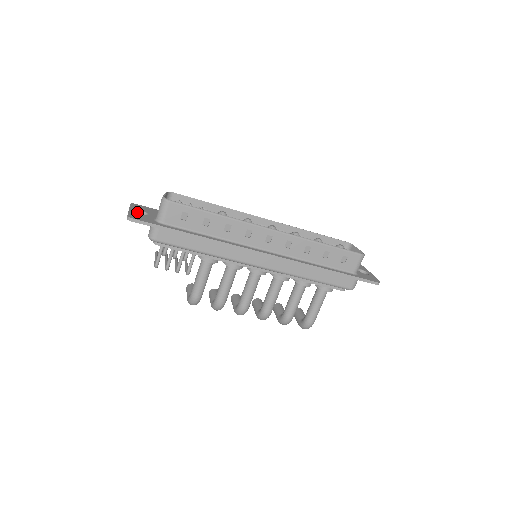
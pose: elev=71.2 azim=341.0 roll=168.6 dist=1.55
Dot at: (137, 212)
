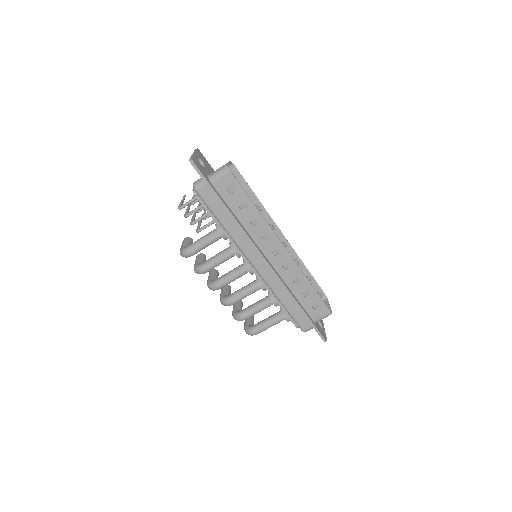
Dot at: (198, 159)
